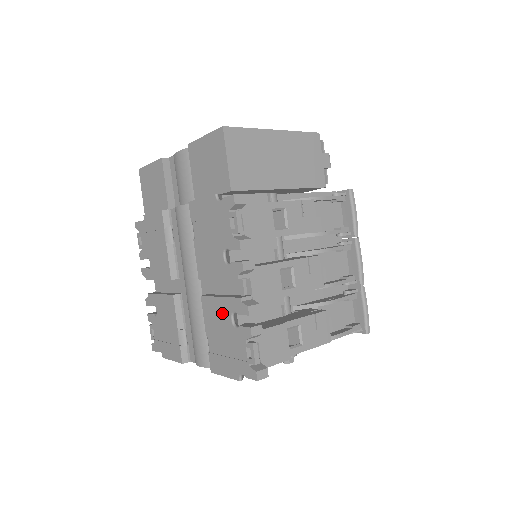
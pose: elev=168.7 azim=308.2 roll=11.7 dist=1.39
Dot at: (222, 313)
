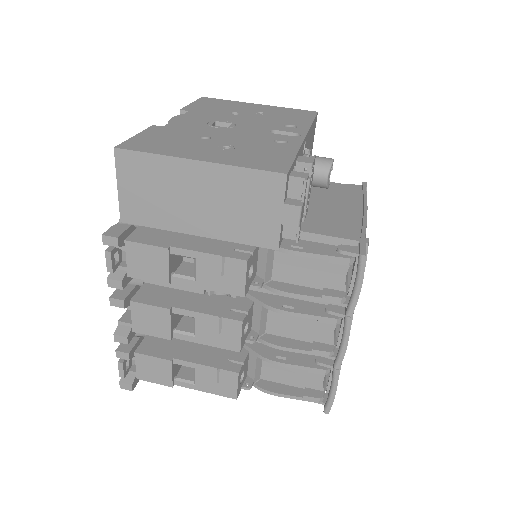
Dot at: occluded
